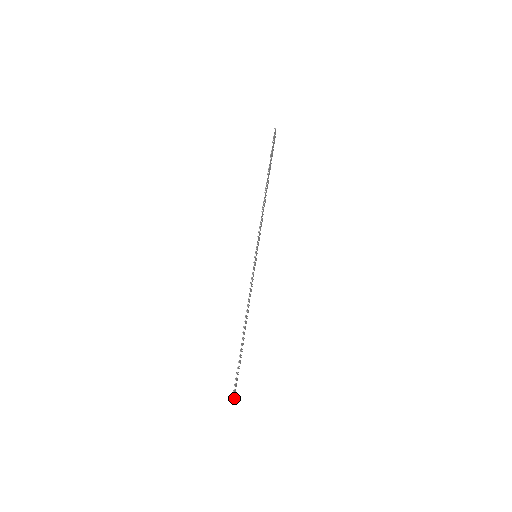
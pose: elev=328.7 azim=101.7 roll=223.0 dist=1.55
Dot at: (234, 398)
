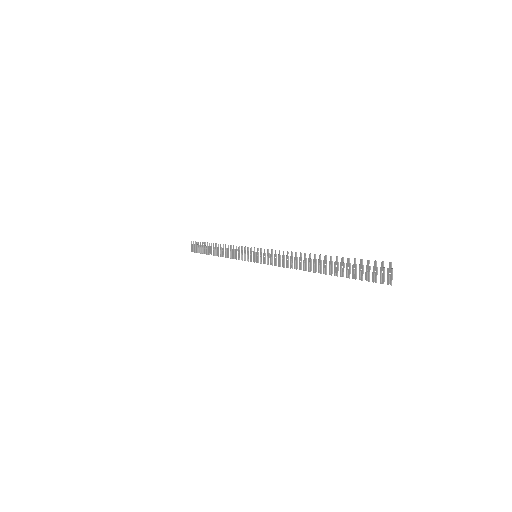
Dot at: (383, 276)
